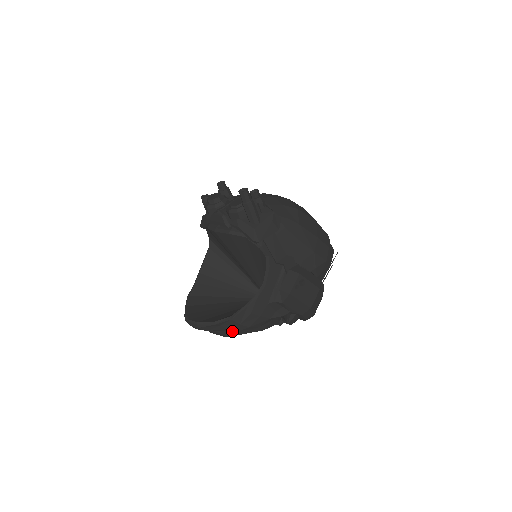
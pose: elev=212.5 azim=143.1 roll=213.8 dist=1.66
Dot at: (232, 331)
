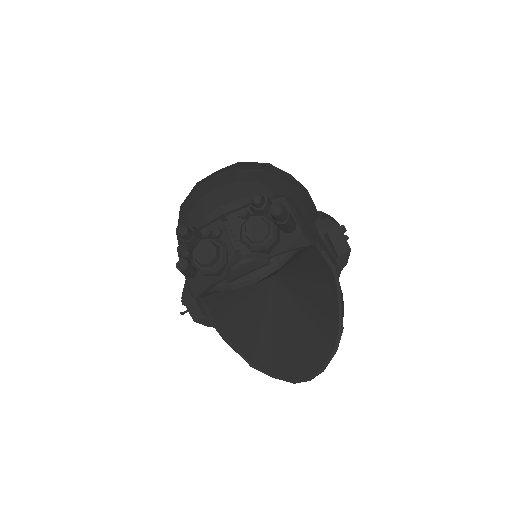
Dot at: occluded
